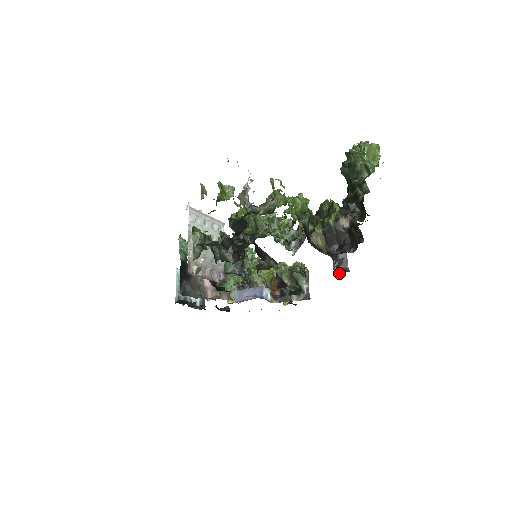
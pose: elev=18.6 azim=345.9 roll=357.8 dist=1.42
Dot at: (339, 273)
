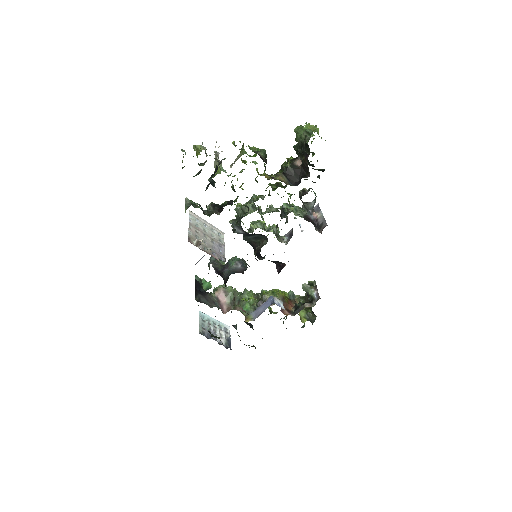
Dot at: (321, 232)
